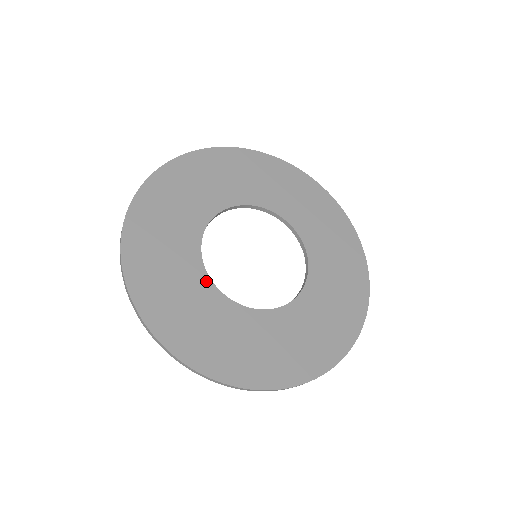
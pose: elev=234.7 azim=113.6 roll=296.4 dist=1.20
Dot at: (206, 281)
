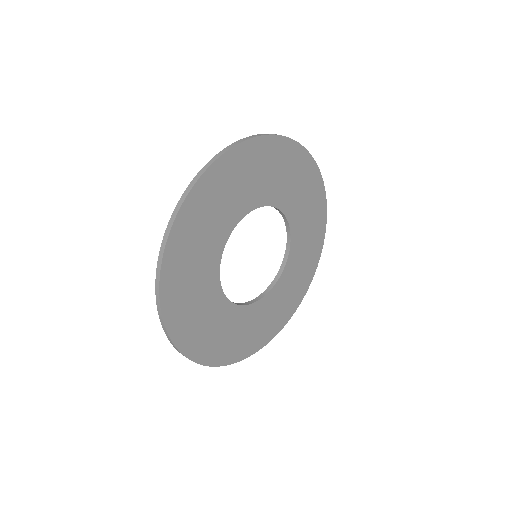
Dot at: (219, 292)
